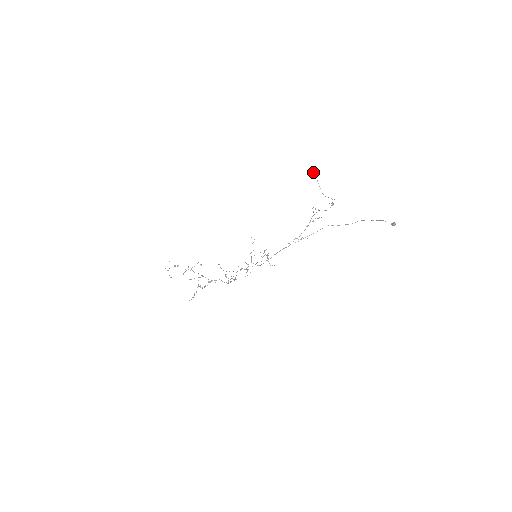
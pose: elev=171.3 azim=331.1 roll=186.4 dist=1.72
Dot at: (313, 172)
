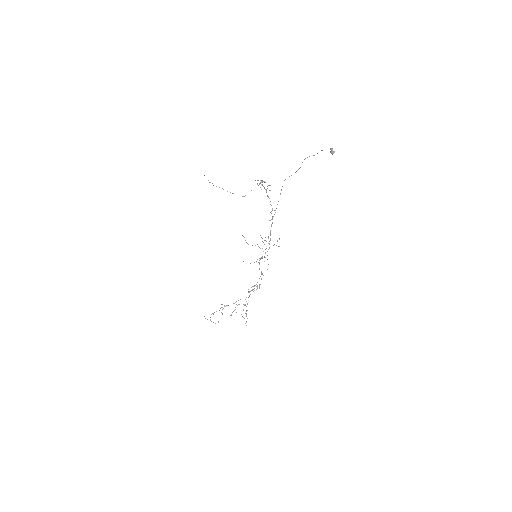
Dot at: occluded
